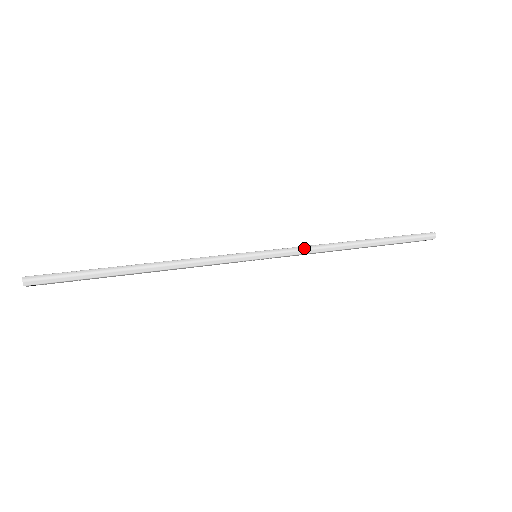
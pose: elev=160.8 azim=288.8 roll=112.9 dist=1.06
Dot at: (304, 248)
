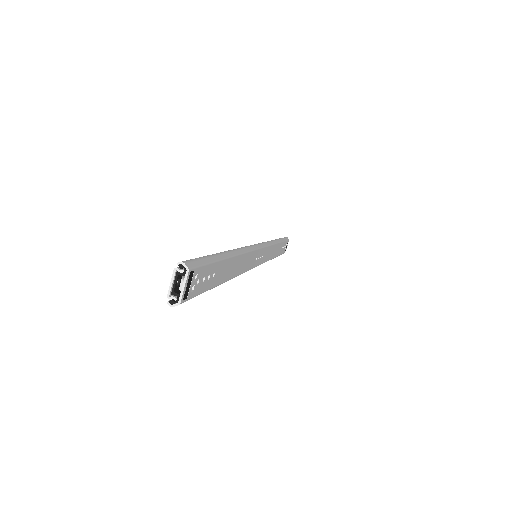
Dot at: occluded
